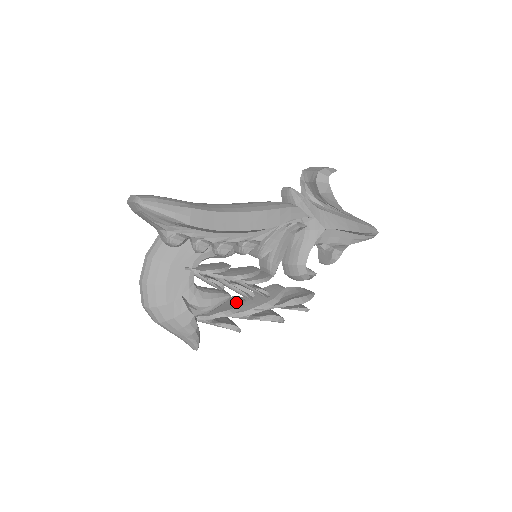
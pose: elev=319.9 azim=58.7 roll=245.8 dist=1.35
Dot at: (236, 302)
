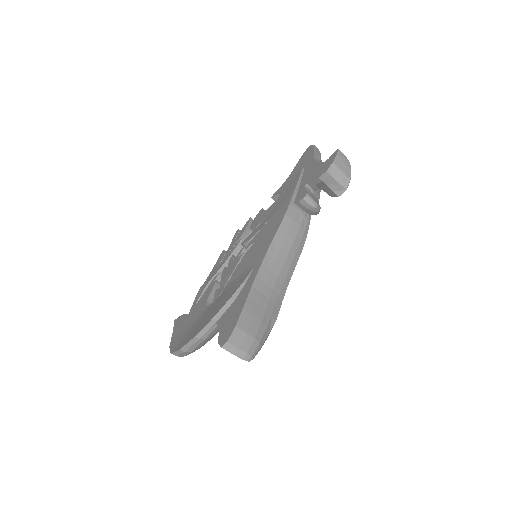
Dot at: occluded
